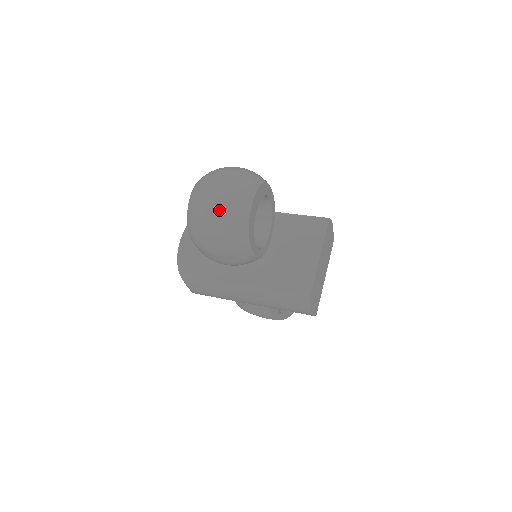
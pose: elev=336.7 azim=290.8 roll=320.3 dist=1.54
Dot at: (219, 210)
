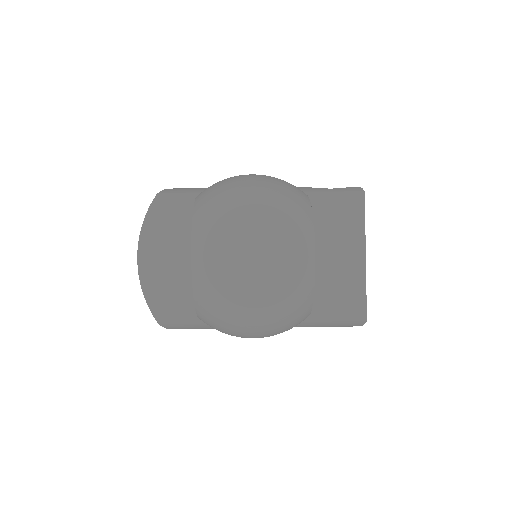
Dot at: (267, 298)
